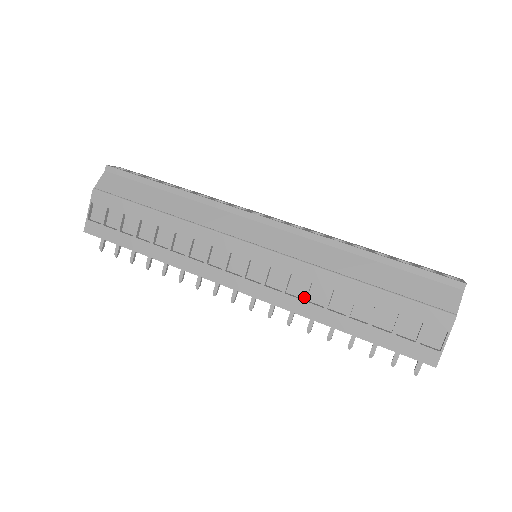
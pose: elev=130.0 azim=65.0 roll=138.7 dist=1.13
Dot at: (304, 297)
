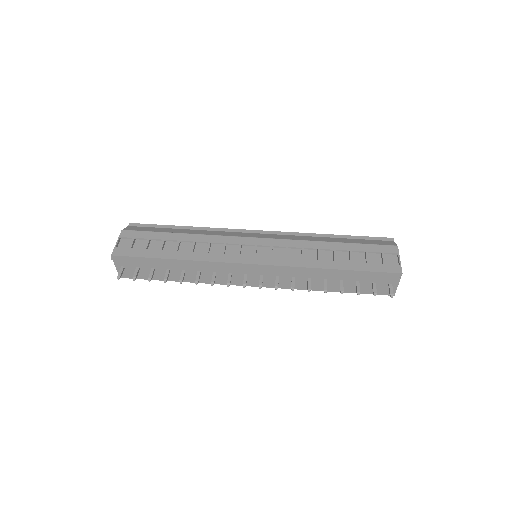
Dot at: (302, 257)
